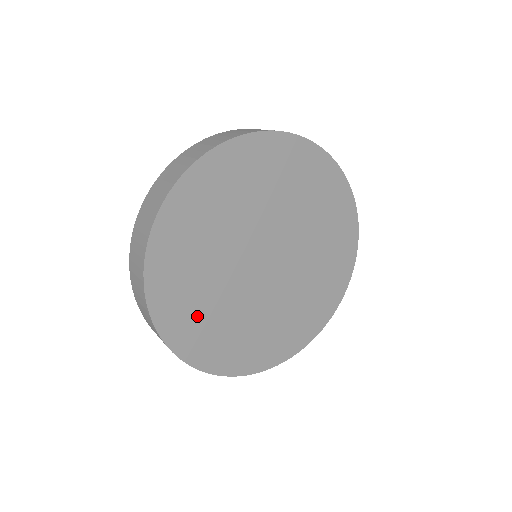
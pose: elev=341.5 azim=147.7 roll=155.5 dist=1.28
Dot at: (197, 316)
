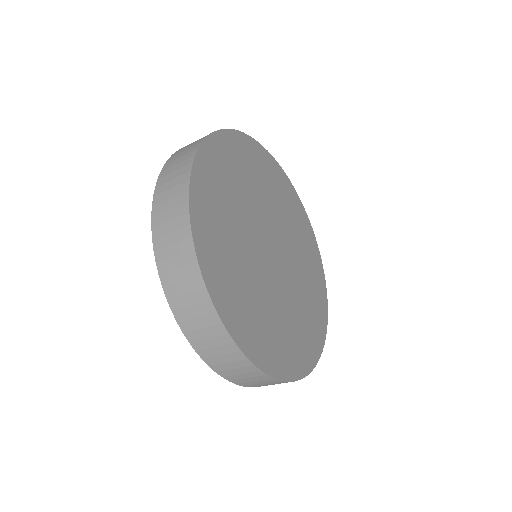
Dot at: (219, 202)
